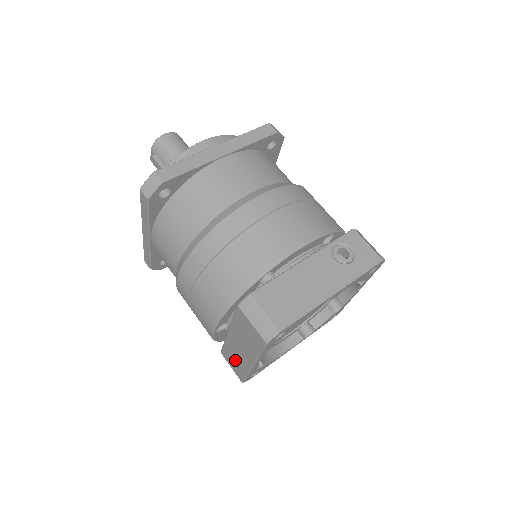
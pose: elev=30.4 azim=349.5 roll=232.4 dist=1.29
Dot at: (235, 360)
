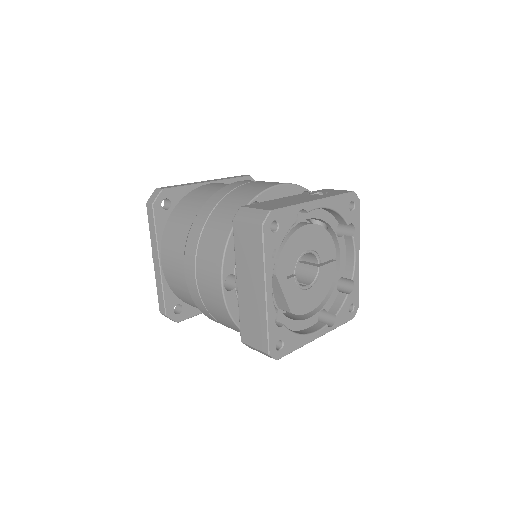
Dot at: (253, 322)
